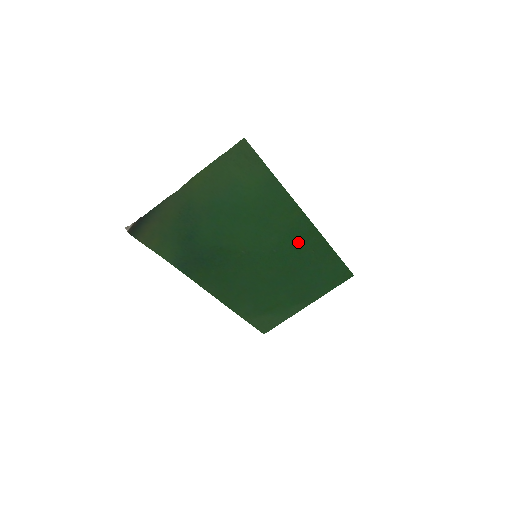
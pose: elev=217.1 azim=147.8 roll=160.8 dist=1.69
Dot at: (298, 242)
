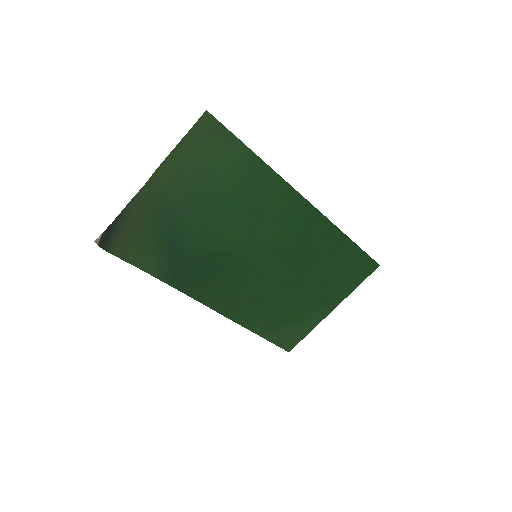
Dot at: (302, 232)
